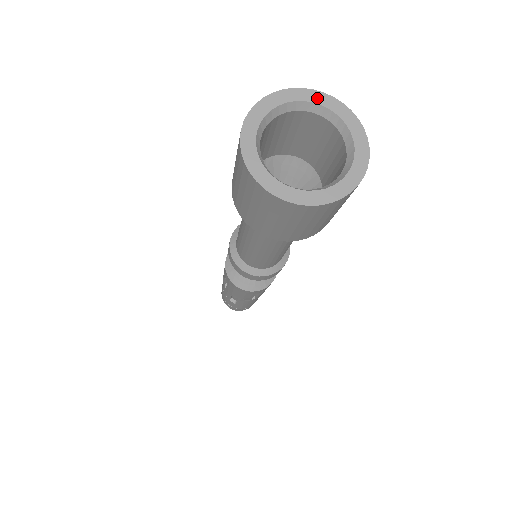
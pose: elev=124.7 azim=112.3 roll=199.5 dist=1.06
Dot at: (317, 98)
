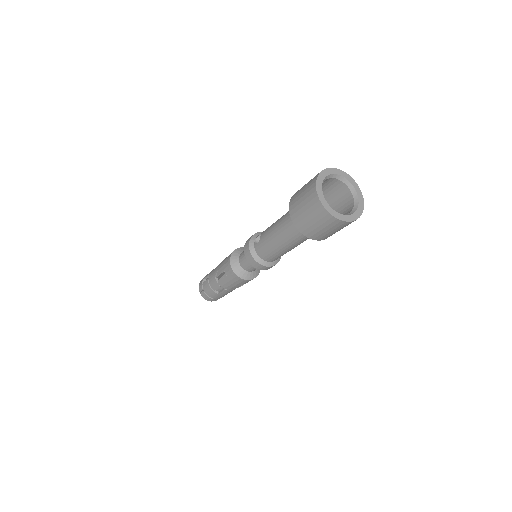
Dot at: (341, 173)
